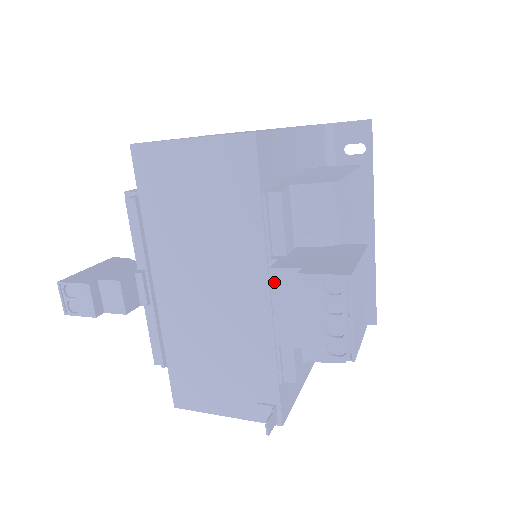
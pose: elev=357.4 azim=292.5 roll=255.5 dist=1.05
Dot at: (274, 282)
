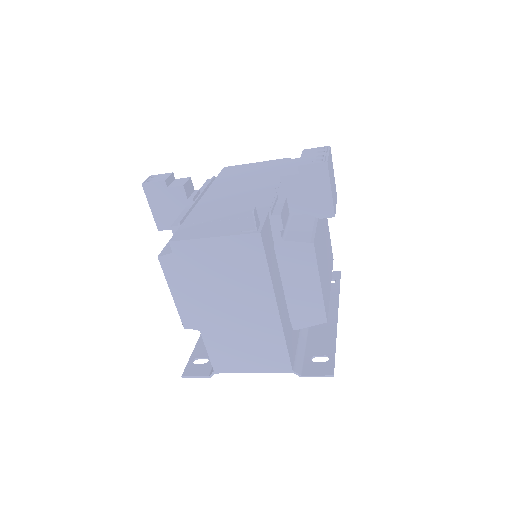
Dot at: (287, 162)
